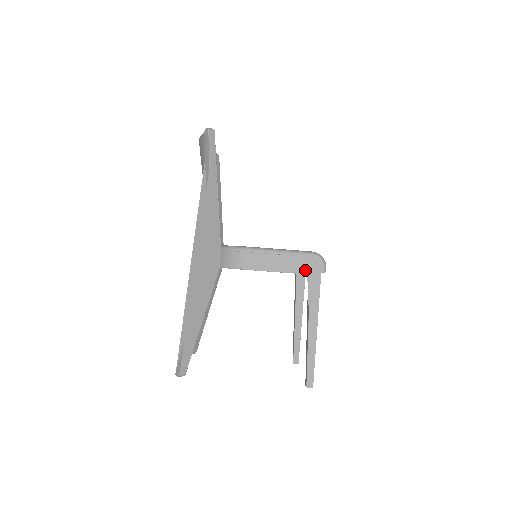
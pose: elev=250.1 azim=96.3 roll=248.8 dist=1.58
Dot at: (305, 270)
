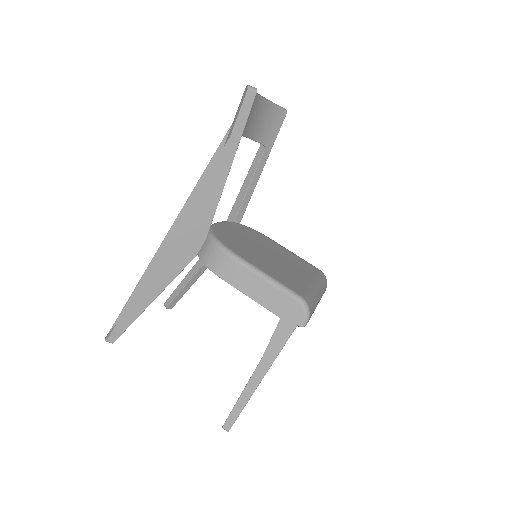
Dot at: (280, 312)
